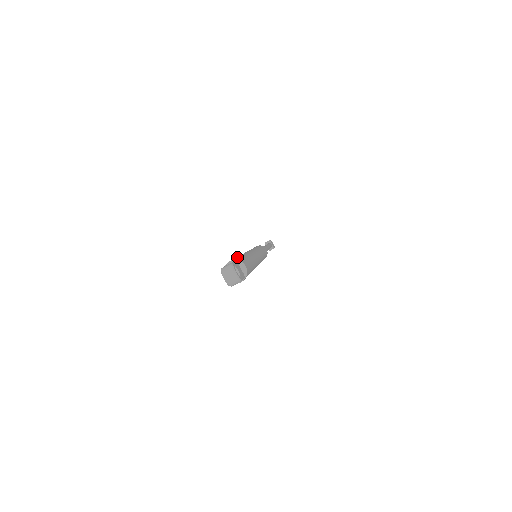
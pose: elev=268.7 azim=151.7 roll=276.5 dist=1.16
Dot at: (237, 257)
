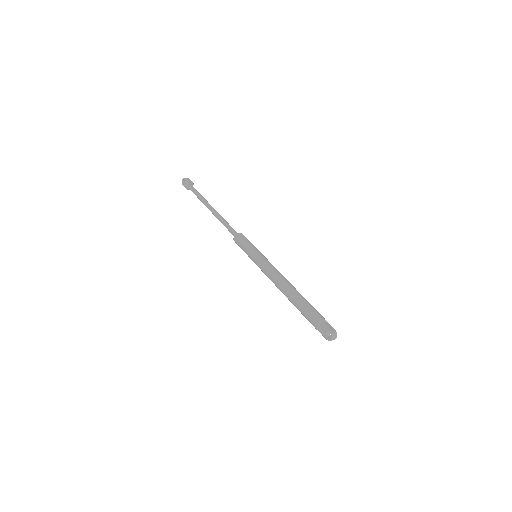
Dot at: (314, 308)
